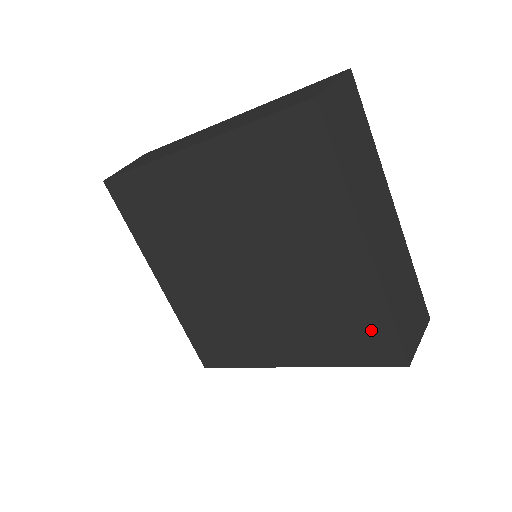
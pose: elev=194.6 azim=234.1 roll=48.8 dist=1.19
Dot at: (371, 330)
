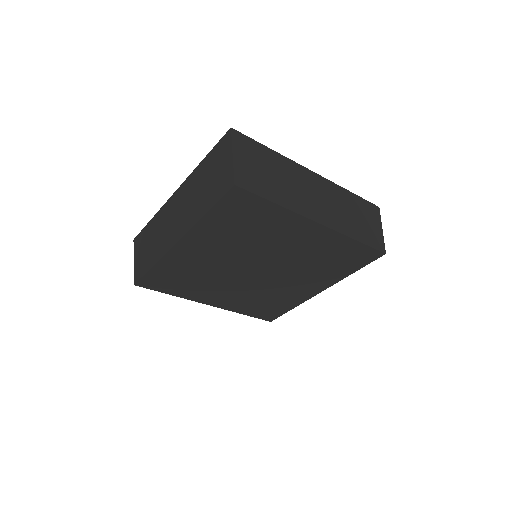
Dot at: (352, 253)
